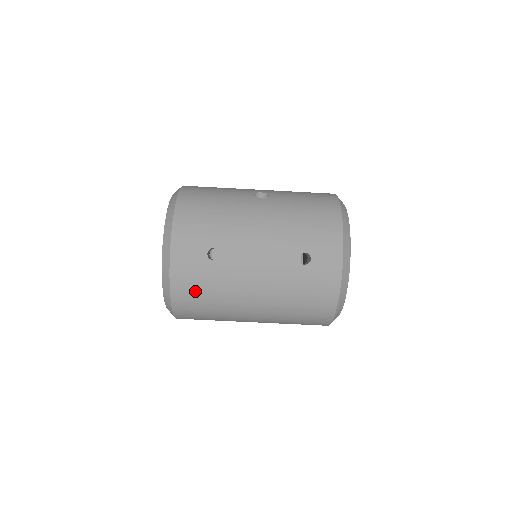
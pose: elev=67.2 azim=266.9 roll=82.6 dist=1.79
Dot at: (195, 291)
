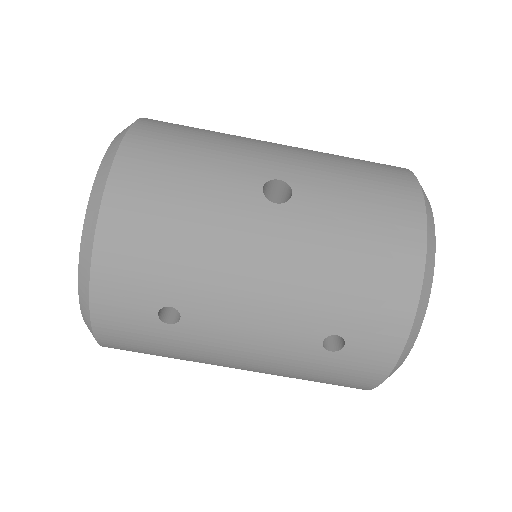
Dot at: (139, 348)
